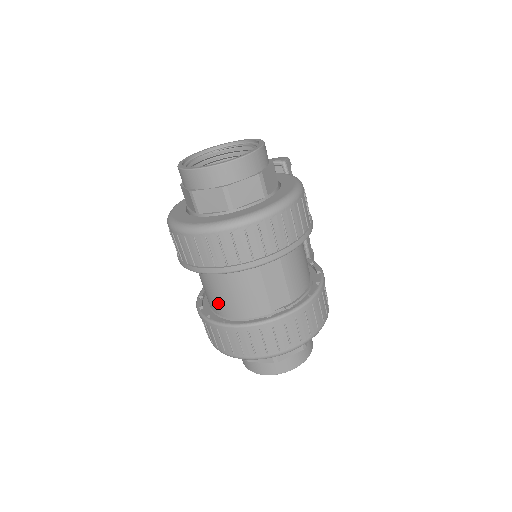
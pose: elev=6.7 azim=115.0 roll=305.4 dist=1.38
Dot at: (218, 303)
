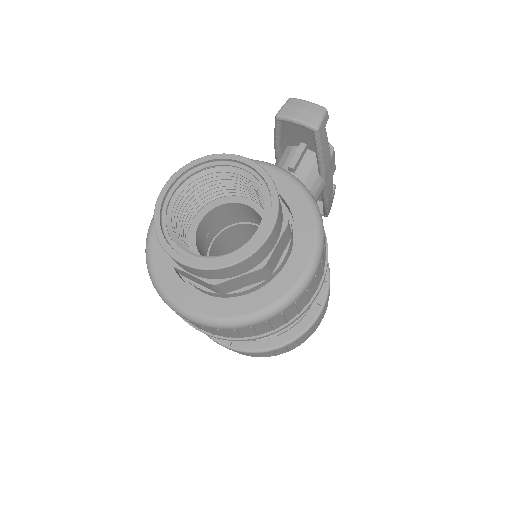
Dot at: occluded
